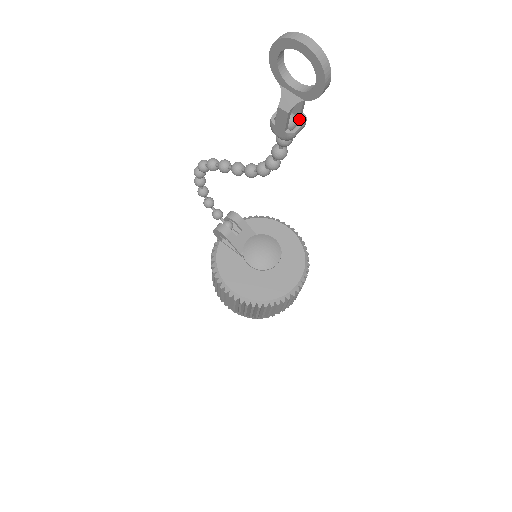
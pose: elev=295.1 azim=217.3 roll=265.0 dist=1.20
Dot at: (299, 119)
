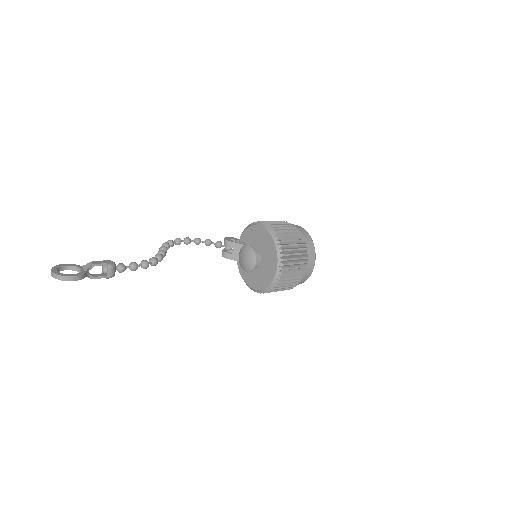
Dot at: (110, 265)
